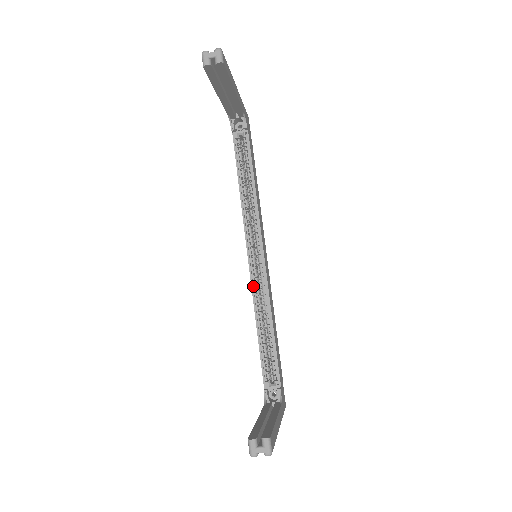
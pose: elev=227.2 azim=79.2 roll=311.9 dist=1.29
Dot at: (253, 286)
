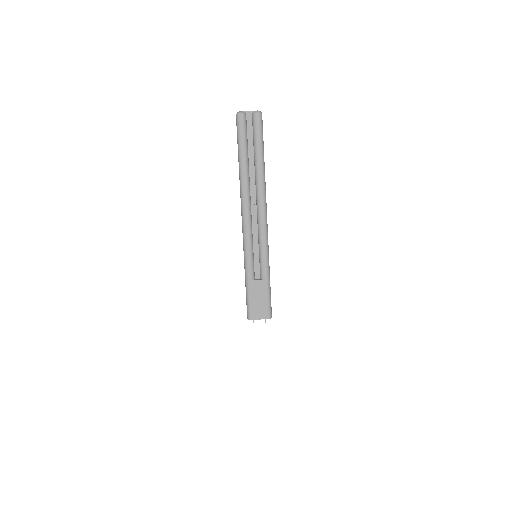
Dot at: occluded
